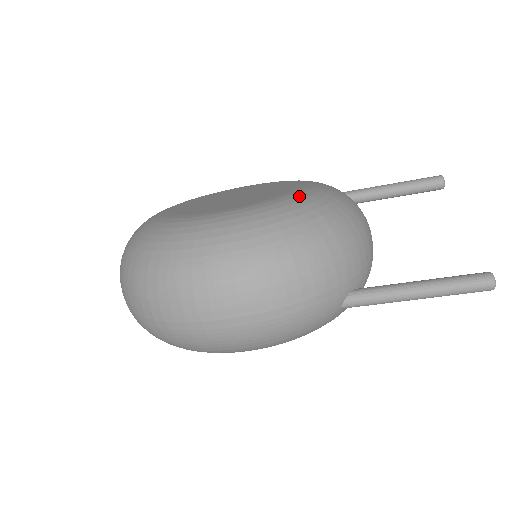
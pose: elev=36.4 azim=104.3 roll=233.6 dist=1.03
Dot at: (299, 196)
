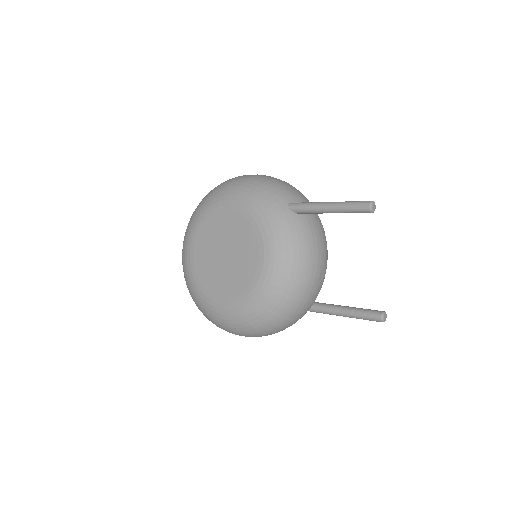
Dot at: (260, 291)
